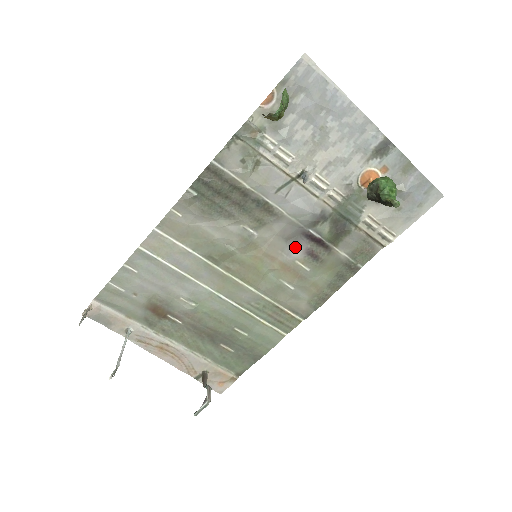
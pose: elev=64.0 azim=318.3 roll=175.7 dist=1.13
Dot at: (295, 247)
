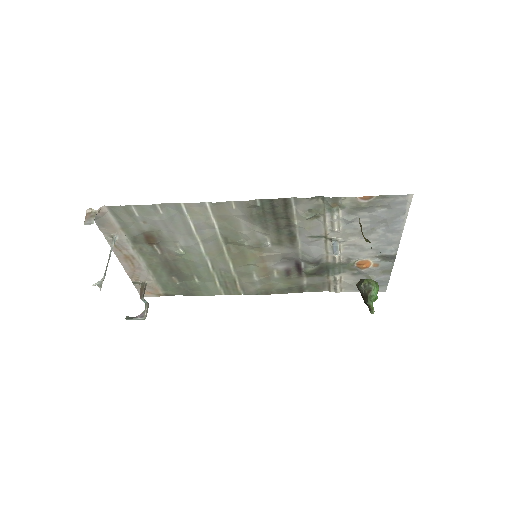
Dot at: (283, 264)
